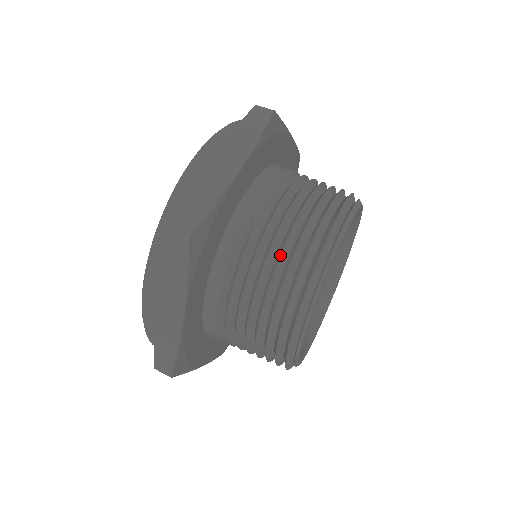
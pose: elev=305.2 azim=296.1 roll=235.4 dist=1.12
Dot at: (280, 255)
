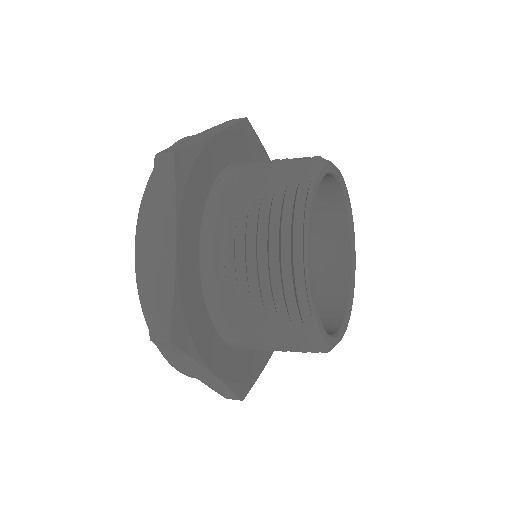
Dot at: (266, 182)
